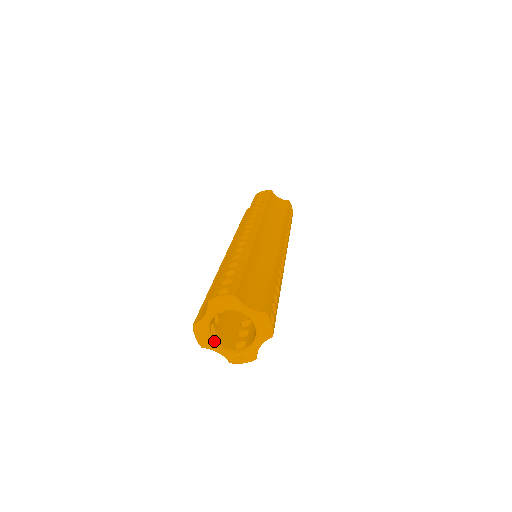
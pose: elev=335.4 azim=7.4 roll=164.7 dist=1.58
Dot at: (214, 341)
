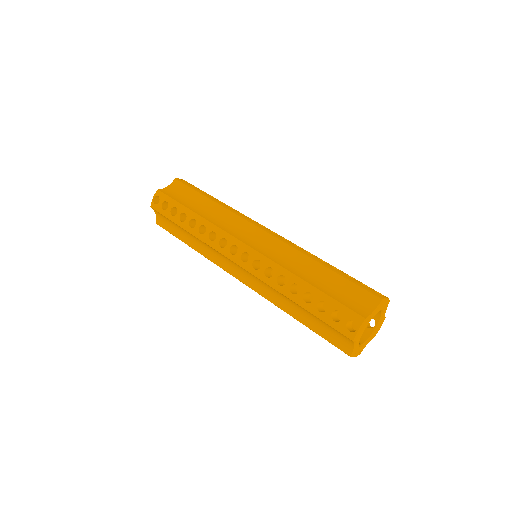
Dot at: (360, 335)
